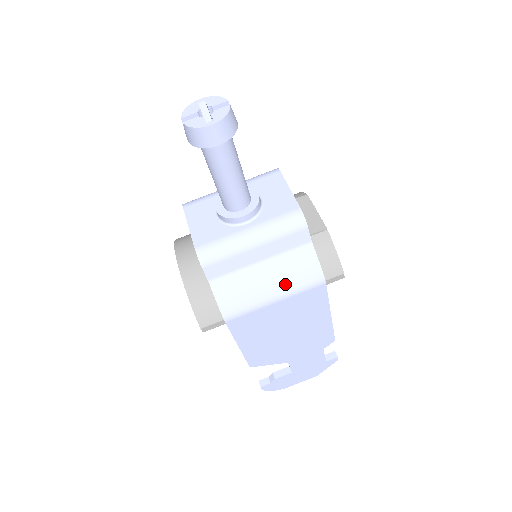
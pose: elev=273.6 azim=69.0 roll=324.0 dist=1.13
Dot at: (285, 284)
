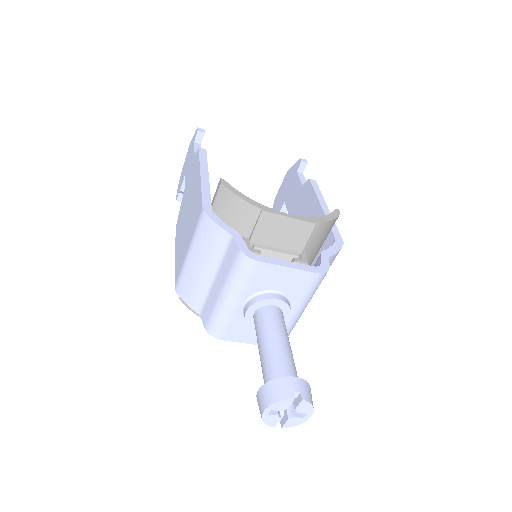
Dot at: occluded
